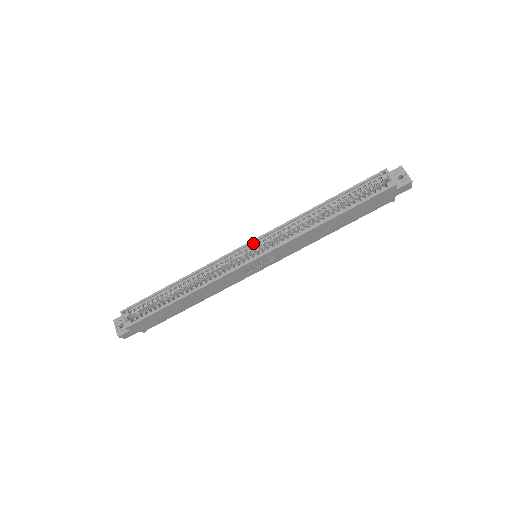
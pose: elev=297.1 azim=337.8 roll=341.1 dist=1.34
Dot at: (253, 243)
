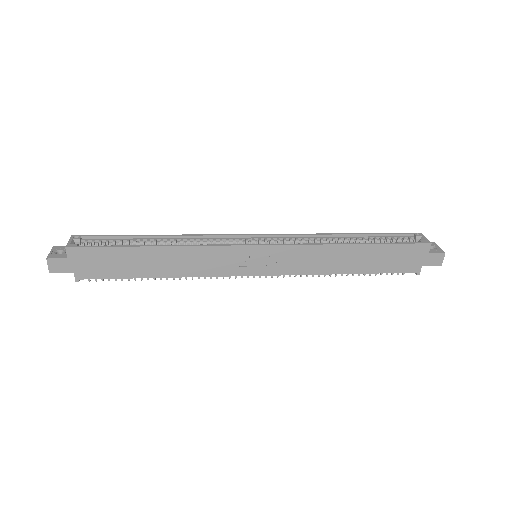
Dot at: (261, 237)
